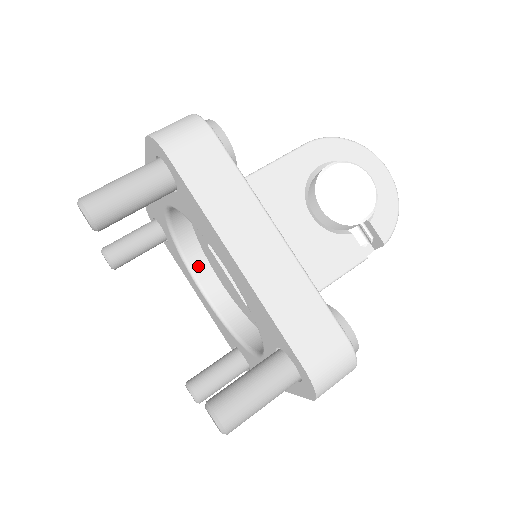
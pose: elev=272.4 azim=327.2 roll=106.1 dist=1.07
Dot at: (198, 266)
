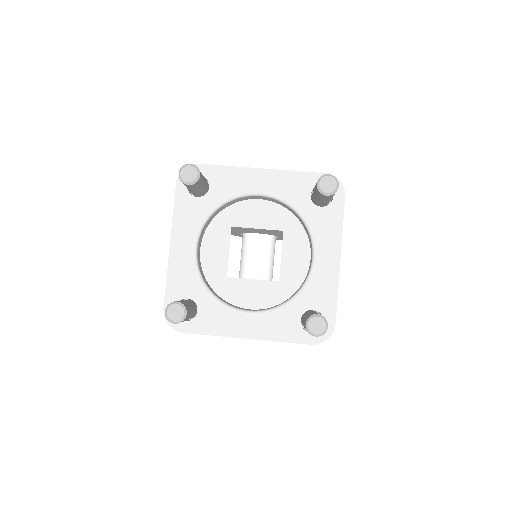
Dot at: occluded
